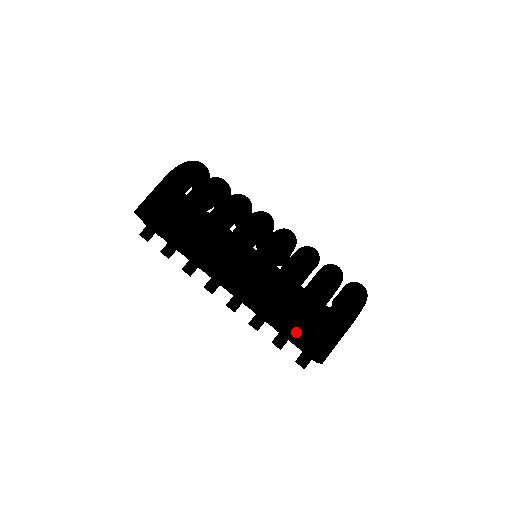
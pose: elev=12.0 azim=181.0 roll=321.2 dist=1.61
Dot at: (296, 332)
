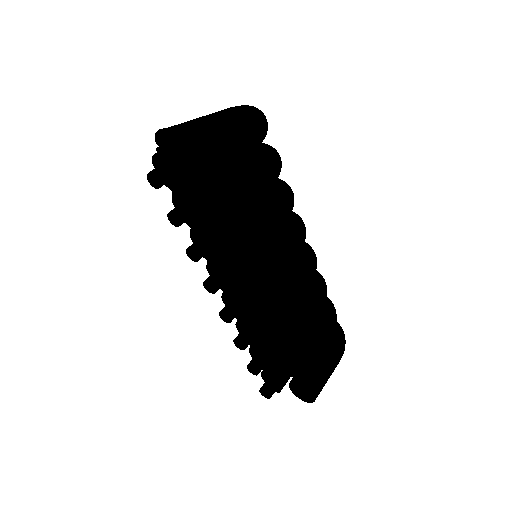
Dot at: (308, 369)
